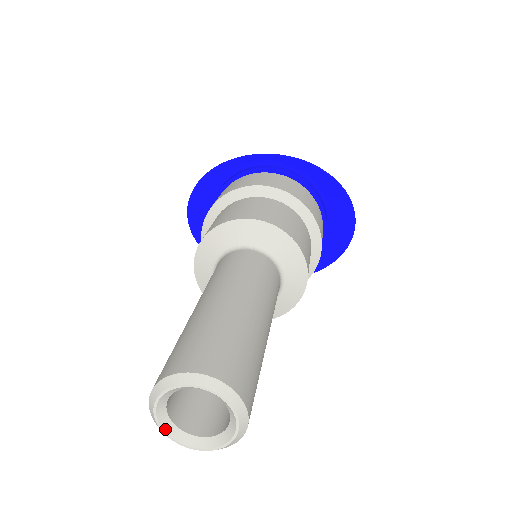
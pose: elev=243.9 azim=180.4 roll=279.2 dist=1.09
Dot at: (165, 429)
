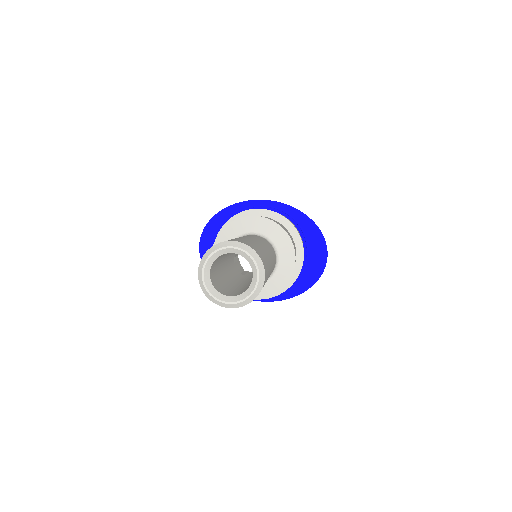
Dot at: (207, 286)
